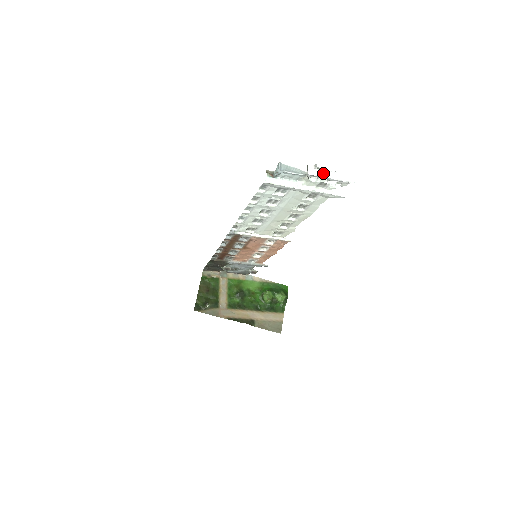
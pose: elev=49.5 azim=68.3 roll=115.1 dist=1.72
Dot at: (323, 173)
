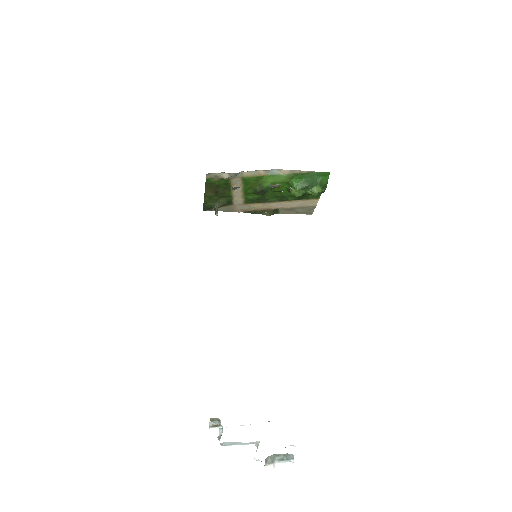
Dot at: (276, 460)
